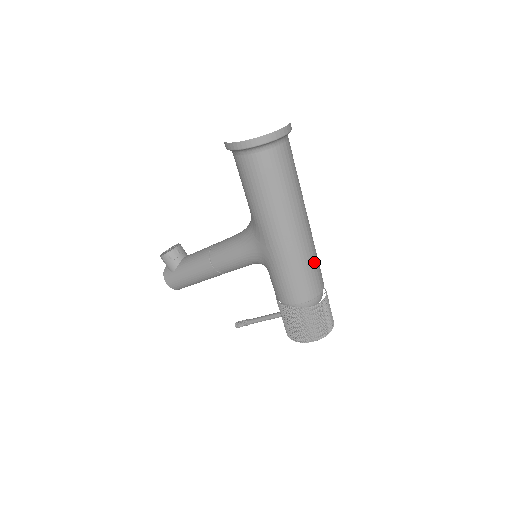
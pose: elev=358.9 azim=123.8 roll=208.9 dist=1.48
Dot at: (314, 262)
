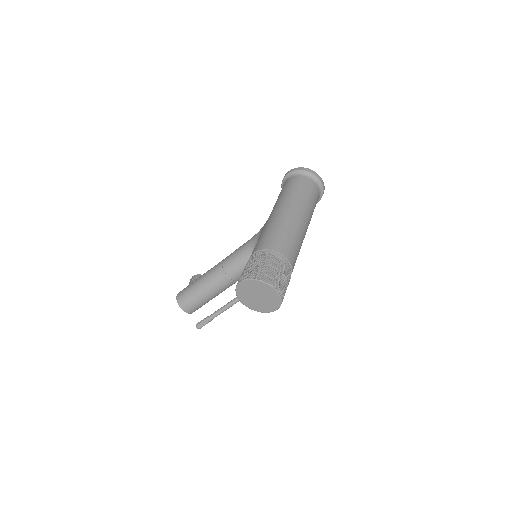
Dot at: (293, 238)
